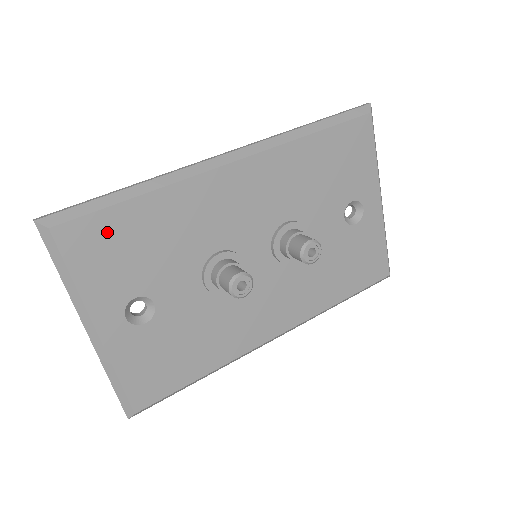
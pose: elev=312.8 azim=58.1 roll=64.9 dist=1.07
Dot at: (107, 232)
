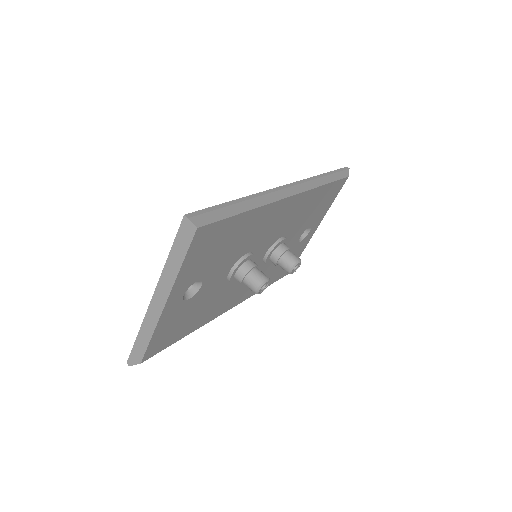
Dot at: (218, 234)
